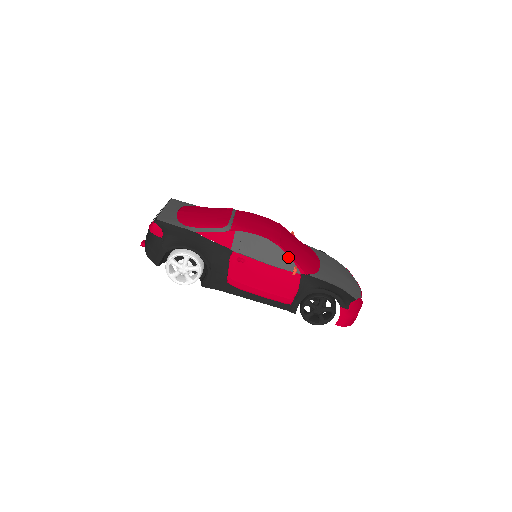
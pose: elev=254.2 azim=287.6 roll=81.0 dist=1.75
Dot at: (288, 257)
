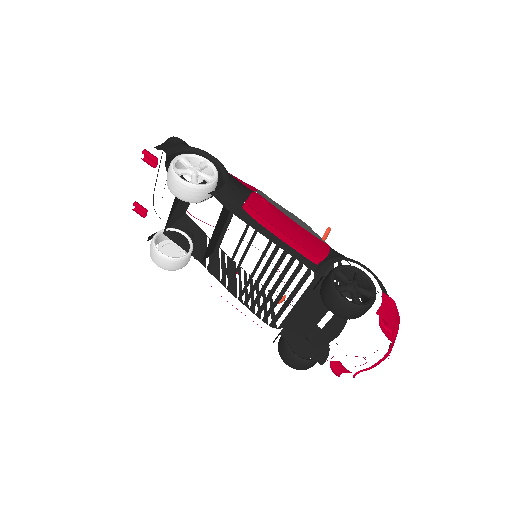
Dot at: (314, 232)
